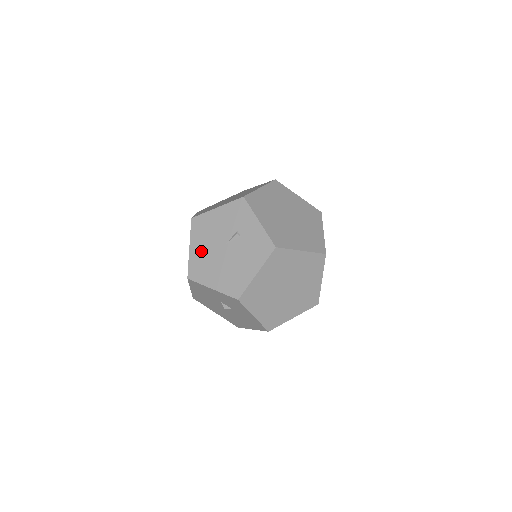
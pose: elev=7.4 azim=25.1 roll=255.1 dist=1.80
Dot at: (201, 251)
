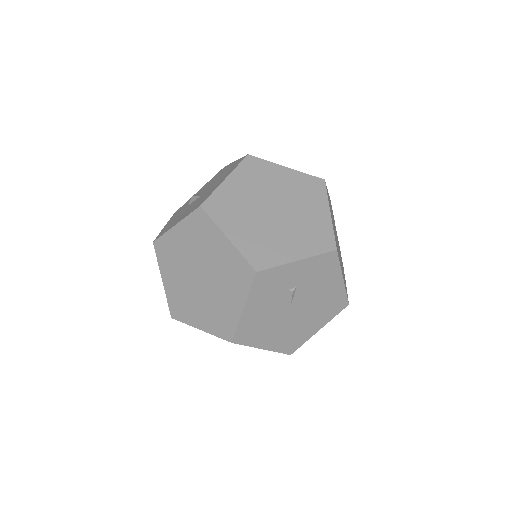
Dot at: (276, 336)
